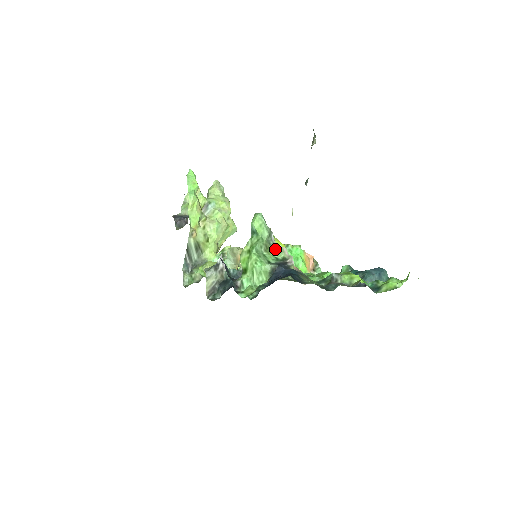
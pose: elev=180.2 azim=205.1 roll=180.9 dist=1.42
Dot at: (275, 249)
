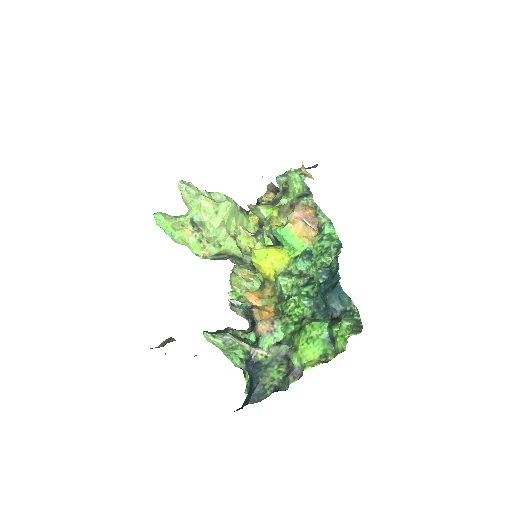
Dot at: (238, 344)
